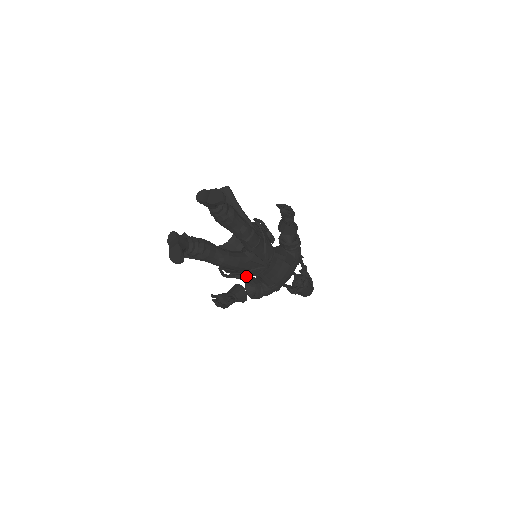
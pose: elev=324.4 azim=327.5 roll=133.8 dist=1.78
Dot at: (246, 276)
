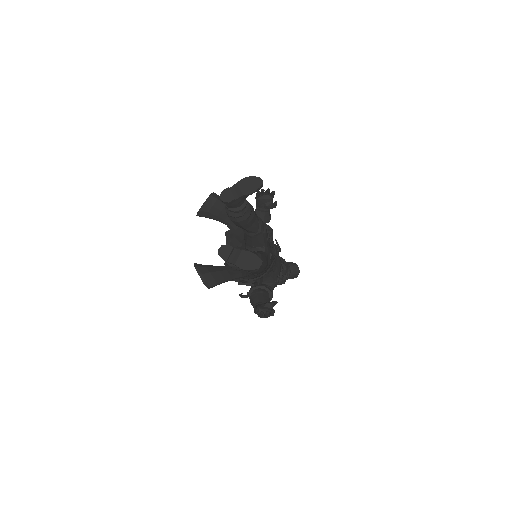
Dot at: (262, 278)
